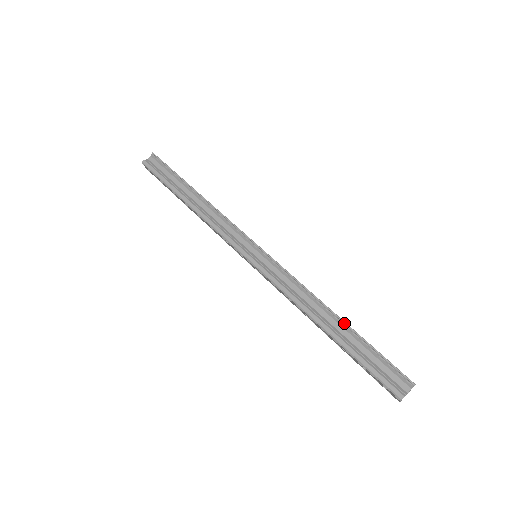
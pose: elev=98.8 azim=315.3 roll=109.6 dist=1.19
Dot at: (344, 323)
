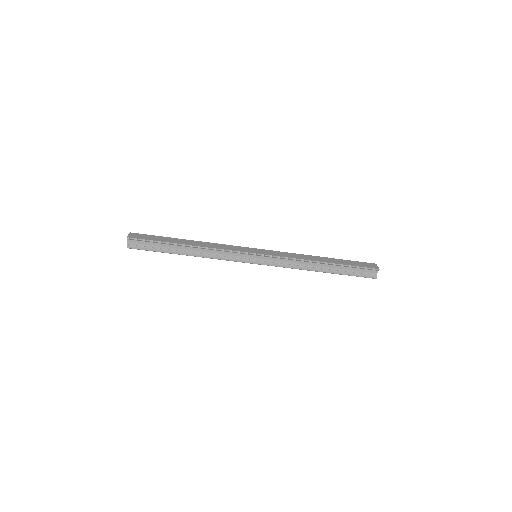
Dot at: (331, 264)
